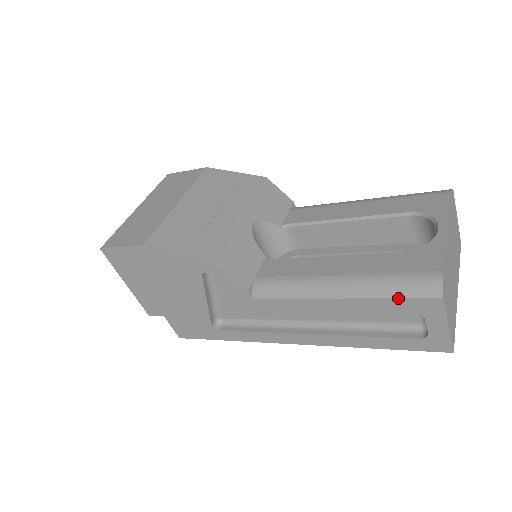
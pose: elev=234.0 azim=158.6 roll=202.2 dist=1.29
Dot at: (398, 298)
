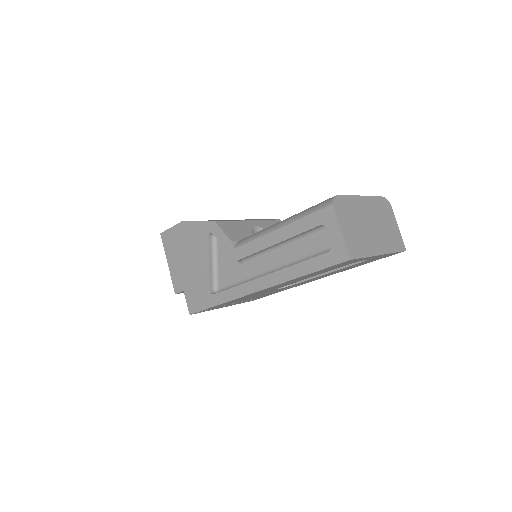
Dot at: (310, 214)
